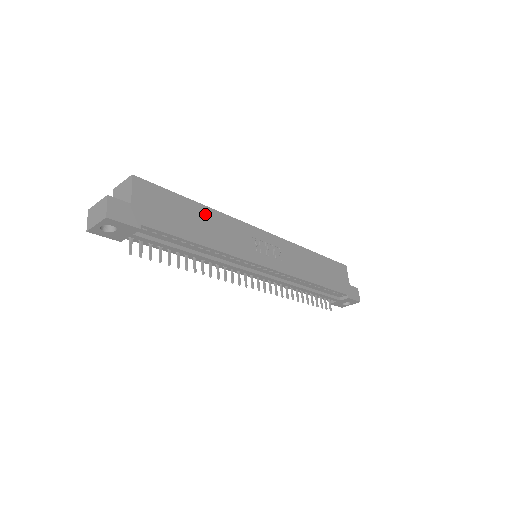
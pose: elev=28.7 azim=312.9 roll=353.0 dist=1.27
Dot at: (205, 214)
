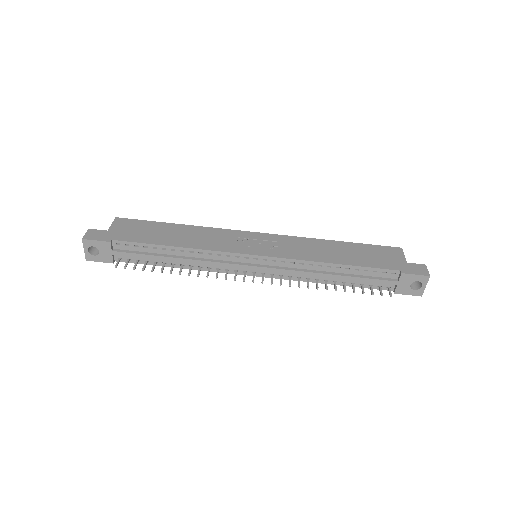
Dot at: (182, 229)
